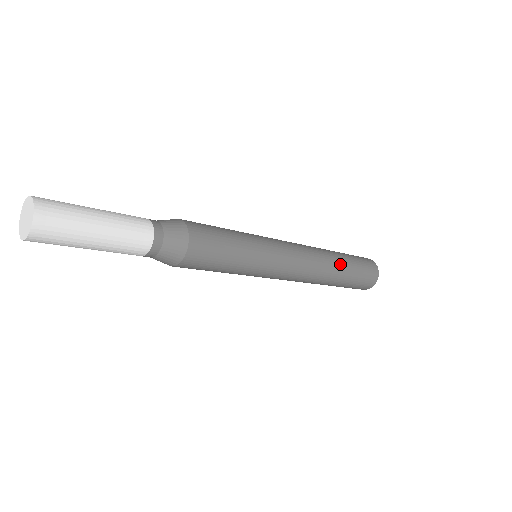
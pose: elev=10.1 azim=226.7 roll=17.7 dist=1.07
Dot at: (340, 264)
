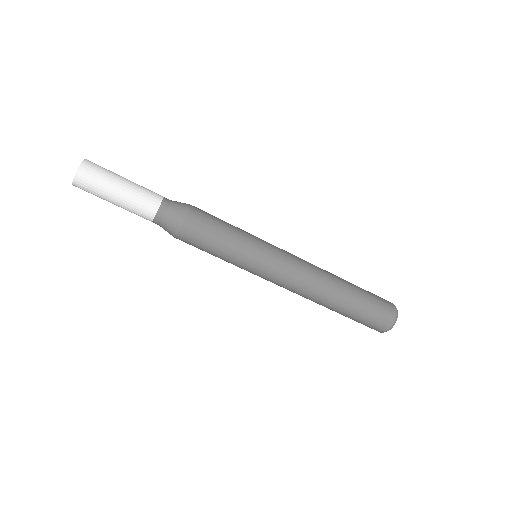
Dot at: occluded
